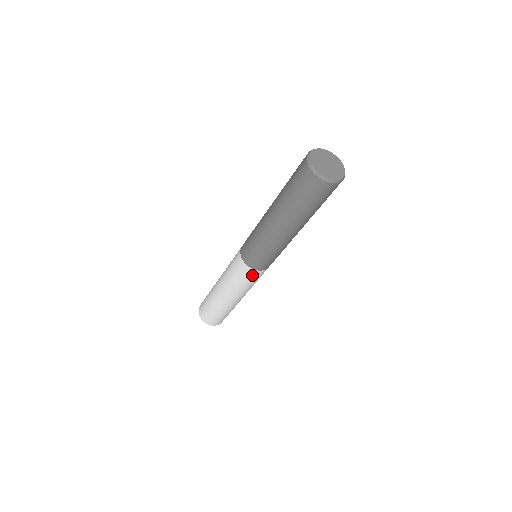
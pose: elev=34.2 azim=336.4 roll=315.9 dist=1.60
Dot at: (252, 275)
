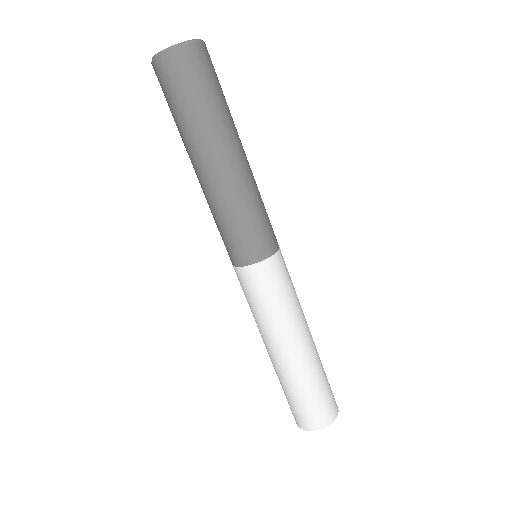
Dot at: (259, 278)
